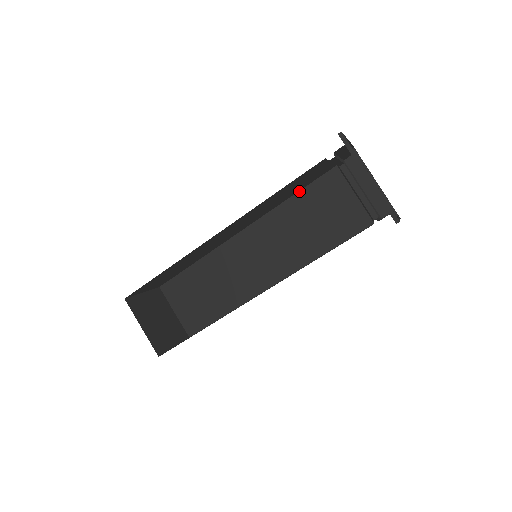
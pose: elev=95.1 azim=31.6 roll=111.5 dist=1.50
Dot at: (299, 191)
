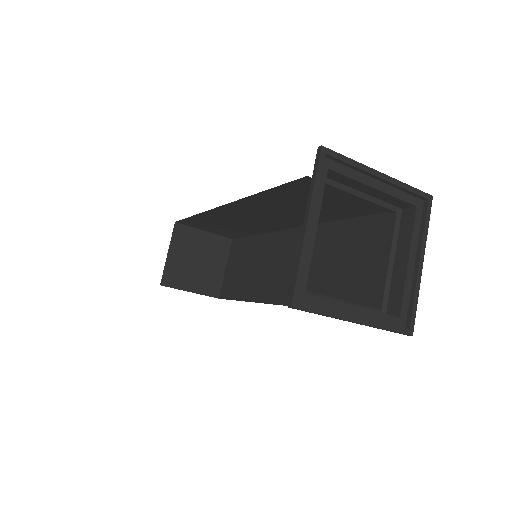
Dot at: (347, 219)
